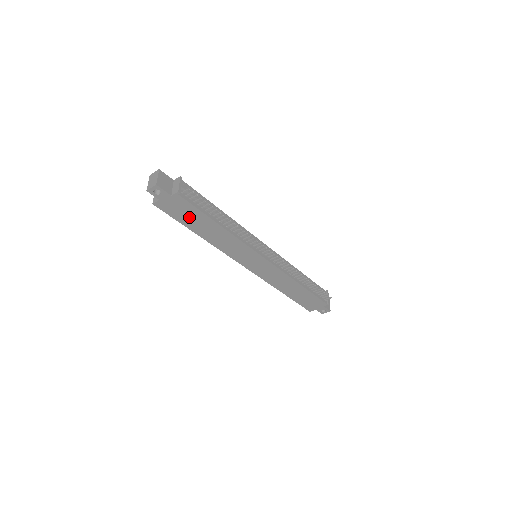
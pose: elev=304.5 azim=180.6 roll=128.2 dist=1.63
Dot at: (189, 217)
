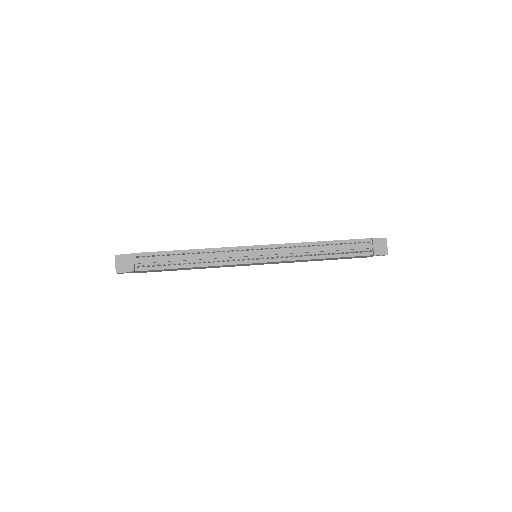
Dot at: (164, 270)
